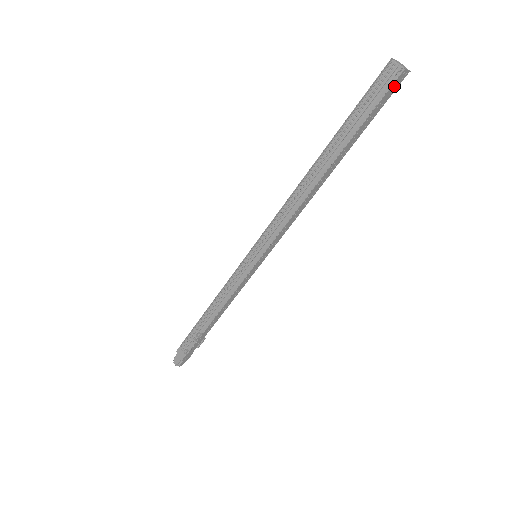
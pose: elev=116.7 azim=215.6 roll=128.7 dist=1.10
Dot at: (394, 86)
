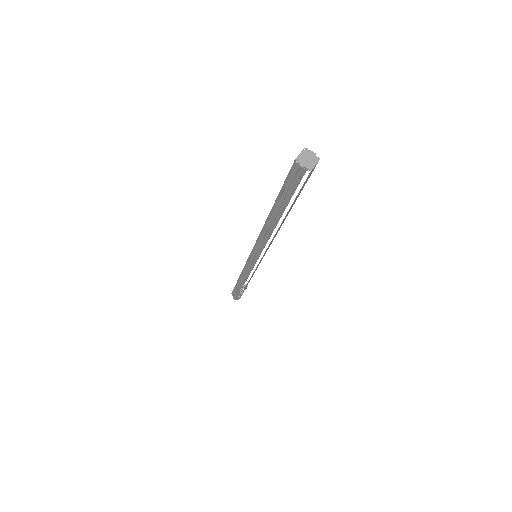
Dot at: (309, 175)
